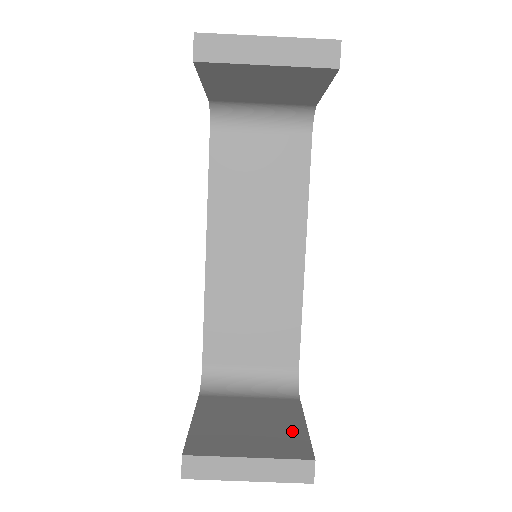
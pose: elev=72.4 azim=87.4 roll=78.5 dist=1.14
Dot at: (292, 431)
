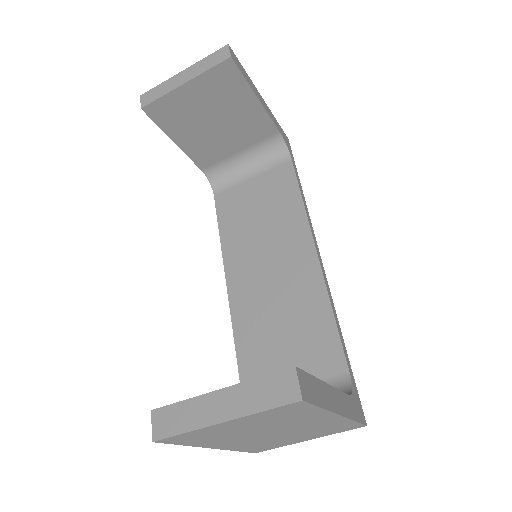
Dot at: occluded
